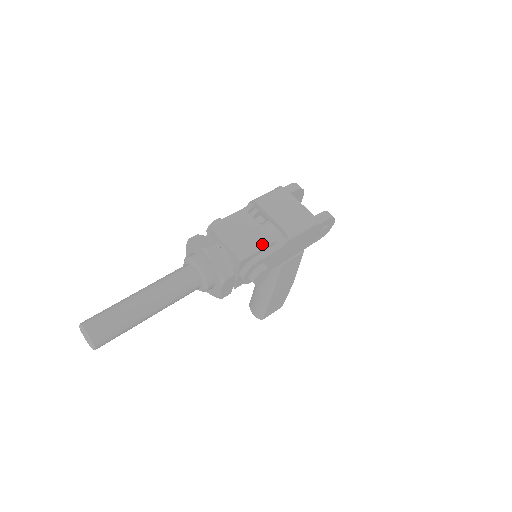
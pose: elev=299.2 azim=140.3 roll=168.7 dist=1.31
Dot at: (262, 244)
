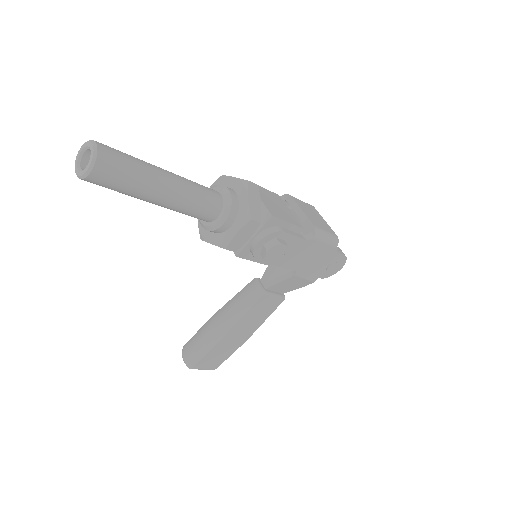
Dot at: (292, 221)
